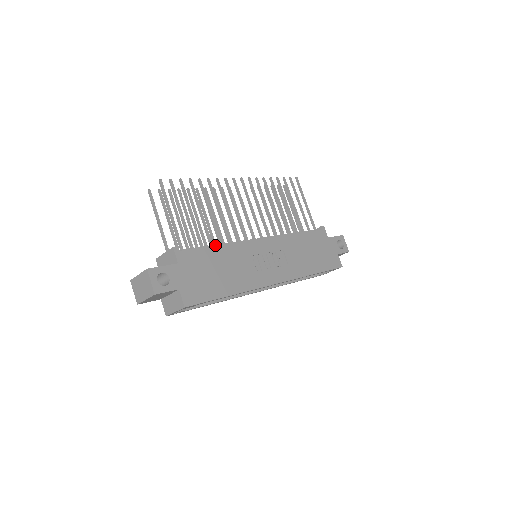
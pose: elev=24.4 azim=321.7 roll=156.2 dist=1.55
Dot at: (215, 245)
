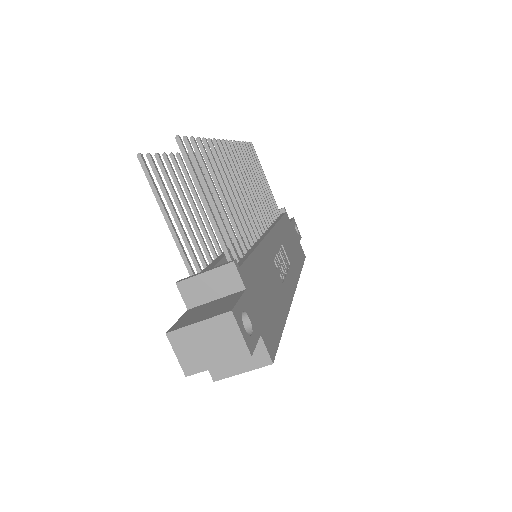
Dot at: occluded
